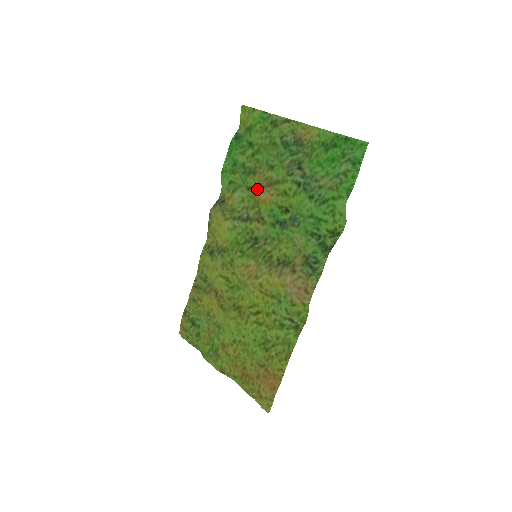
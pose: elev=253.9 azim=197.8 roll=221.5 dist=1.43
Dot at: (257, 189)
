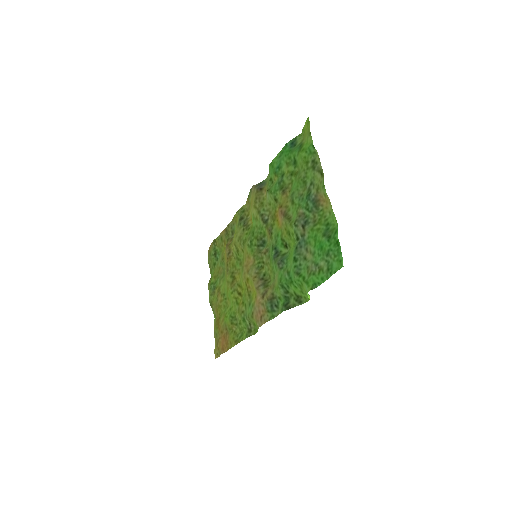
Dot at: (279, 207)
